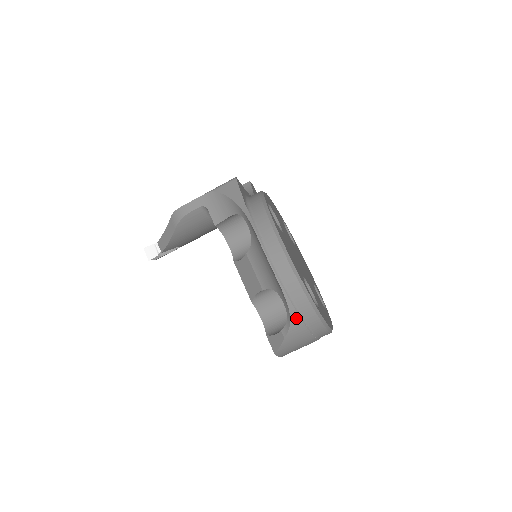
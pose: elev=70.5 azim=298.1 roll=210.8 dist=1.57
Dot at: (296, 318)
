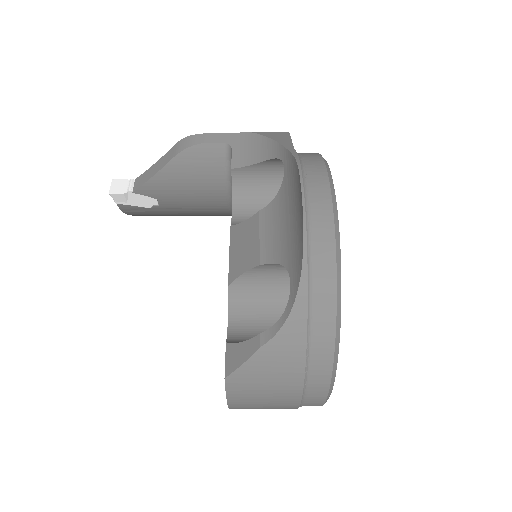
Dot at: (300, 316)
